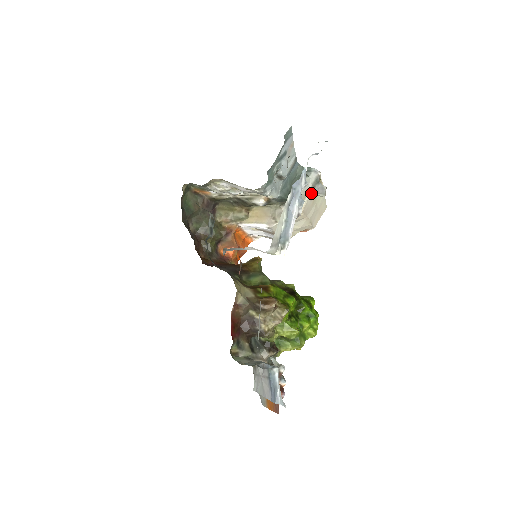
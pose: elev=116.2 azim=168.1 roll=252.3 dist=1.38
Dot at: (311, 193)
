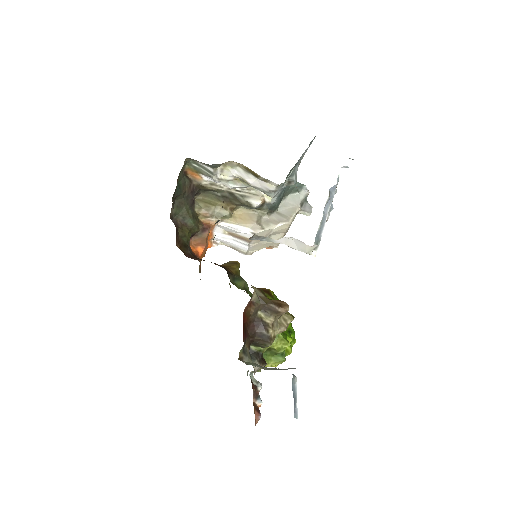
Dot at: (300, 209)
